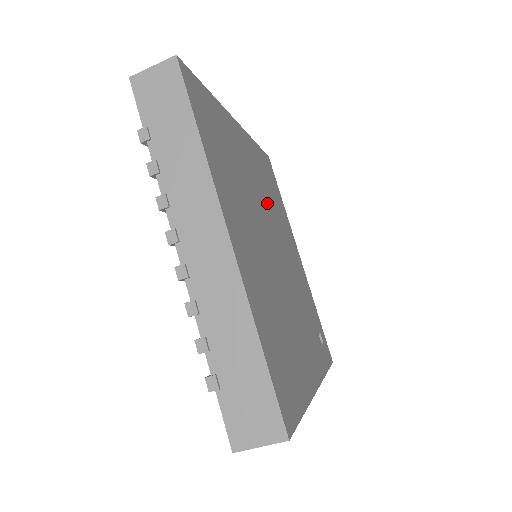
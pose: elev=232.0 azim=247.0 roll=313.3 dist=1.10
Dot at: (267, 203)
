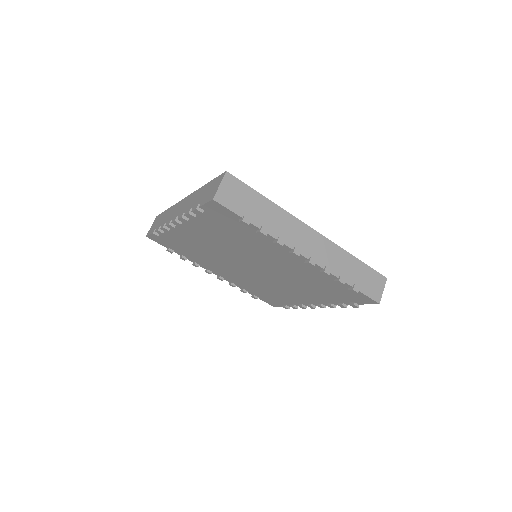
Dot at: occluded
